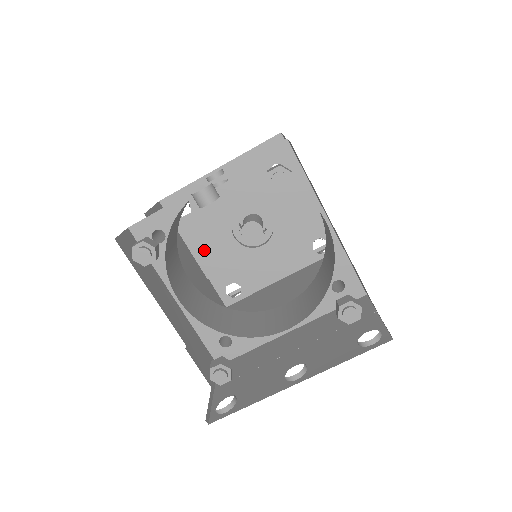
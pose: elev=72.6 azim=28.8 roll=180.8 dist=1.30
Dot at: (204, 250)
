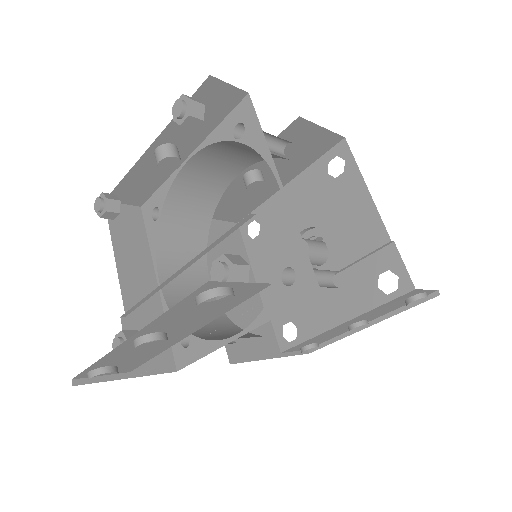
Dot at: (266, 277)
